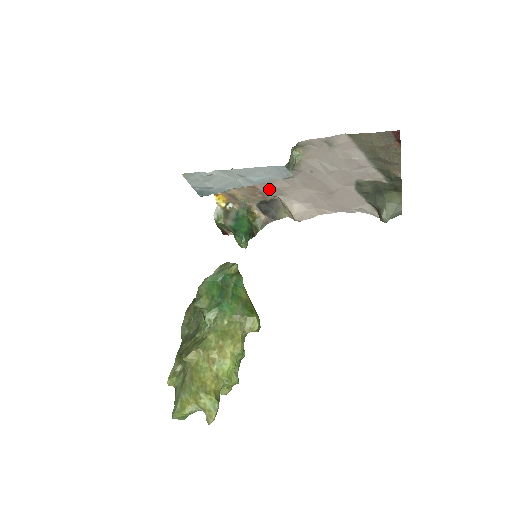
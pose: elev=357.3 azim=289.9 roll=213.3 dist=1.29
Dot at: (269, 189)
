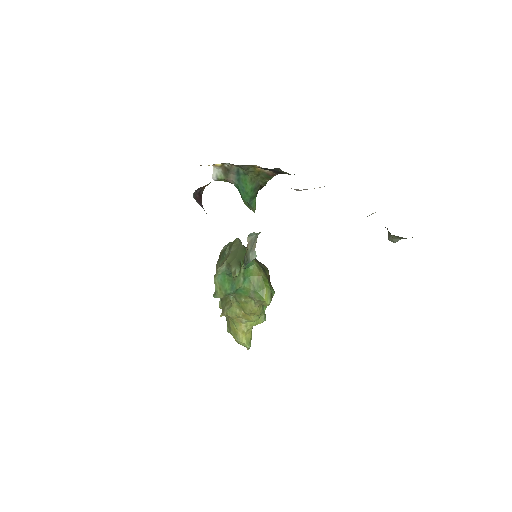
Dot at: occluded
